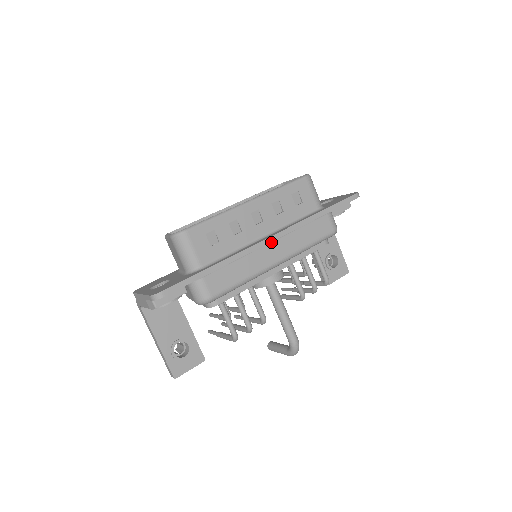
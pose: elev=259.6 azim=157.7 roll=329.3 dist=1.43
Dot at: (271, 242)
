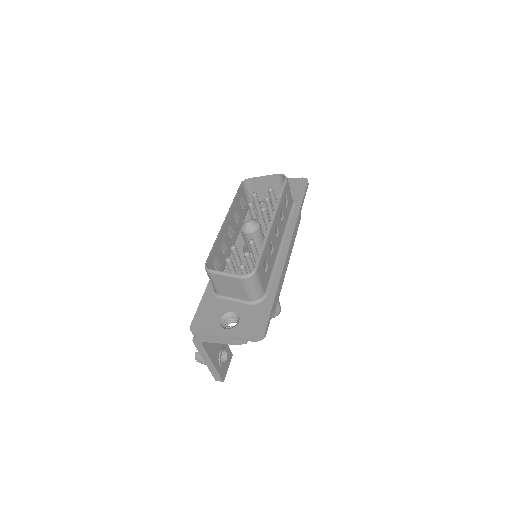
Dot at: occluded
